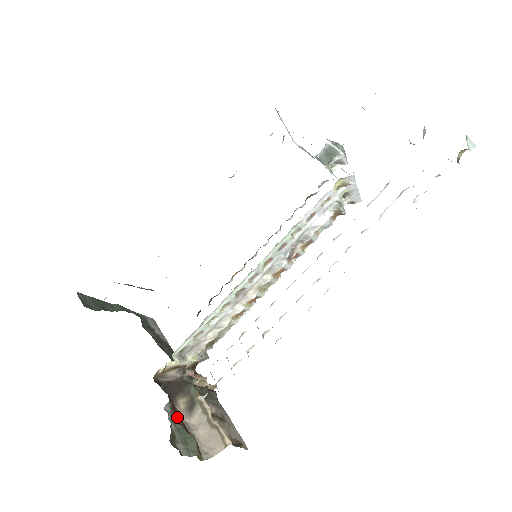
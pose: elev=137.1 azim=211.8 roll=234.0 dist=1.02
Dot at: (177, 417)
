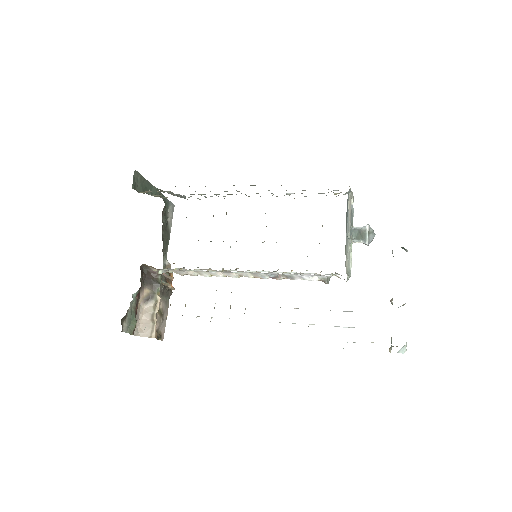
Dot at: (136, 303)
